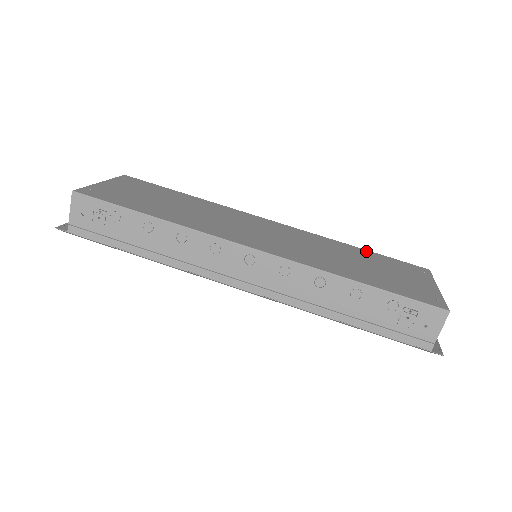
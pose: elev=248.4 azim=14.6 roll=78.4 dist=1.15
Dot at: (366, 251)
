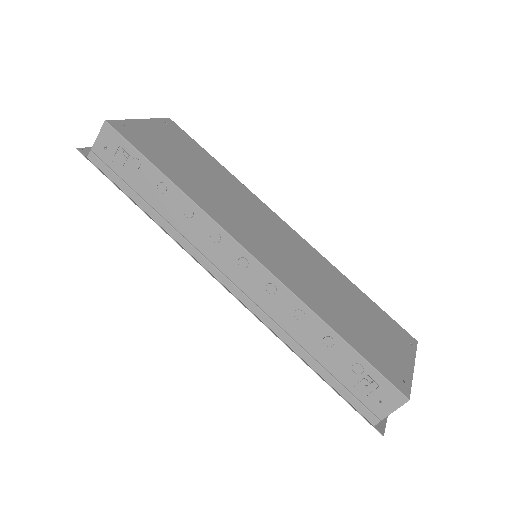
Dot at: (365, 296)
